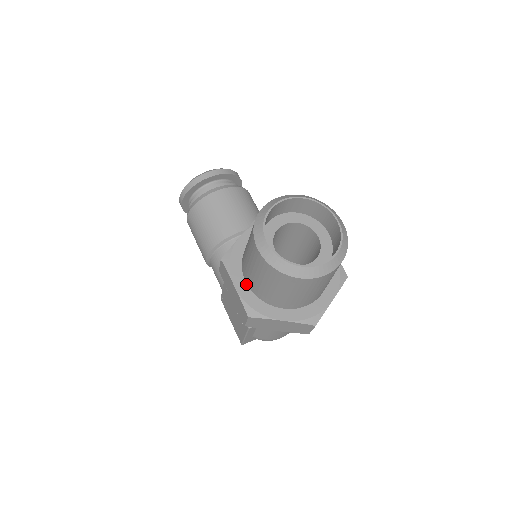
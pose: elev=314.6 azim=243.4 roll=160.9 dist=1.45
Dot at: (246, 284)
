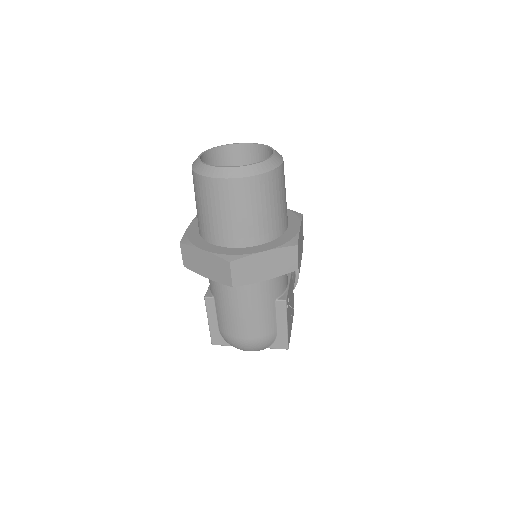
Dot at: occluded
